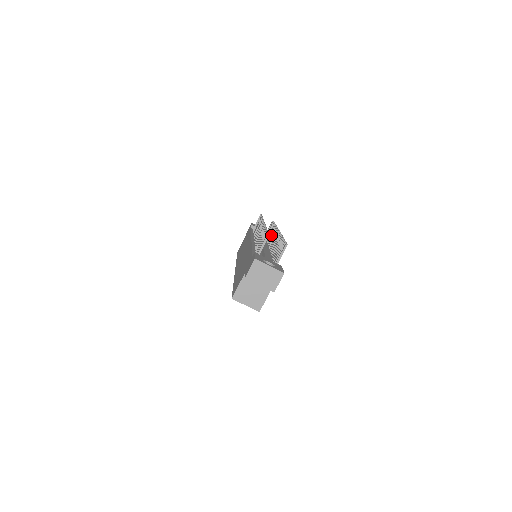
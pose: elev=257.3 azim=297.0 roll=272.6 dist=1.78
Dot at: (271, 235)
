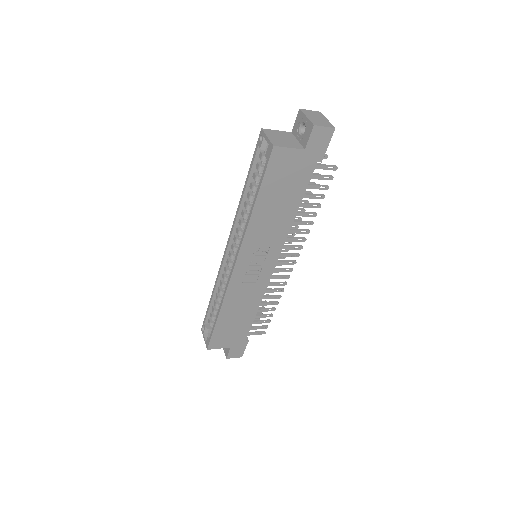
Dot at: occluded
